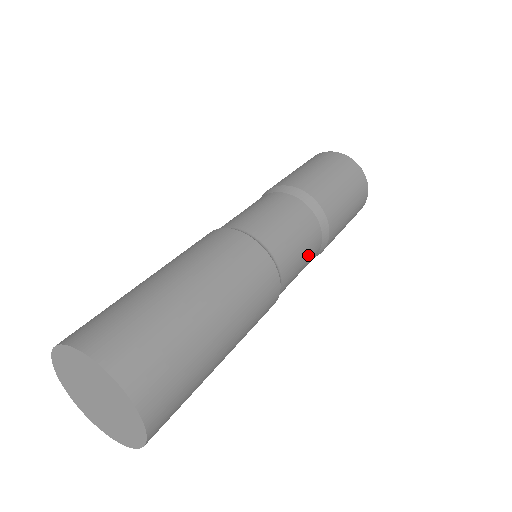
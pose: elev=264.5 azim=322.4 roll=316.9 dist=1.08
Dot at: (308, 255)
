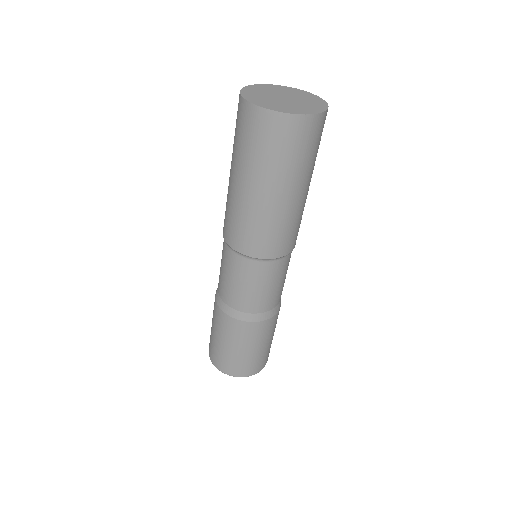
Dot at: occluded
